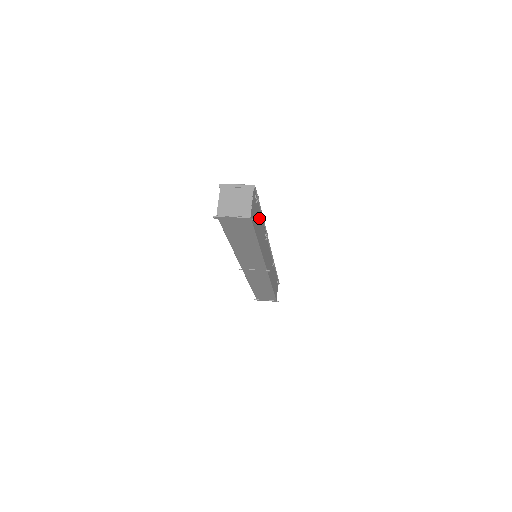
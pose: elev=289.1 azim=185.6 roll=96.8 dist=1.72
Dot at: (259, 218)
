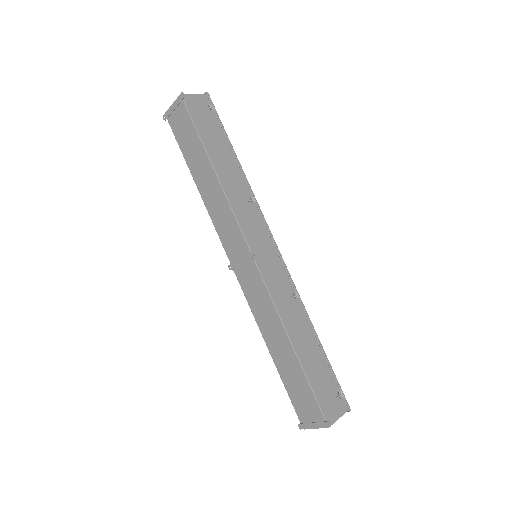
Dot at: (223, 145)
